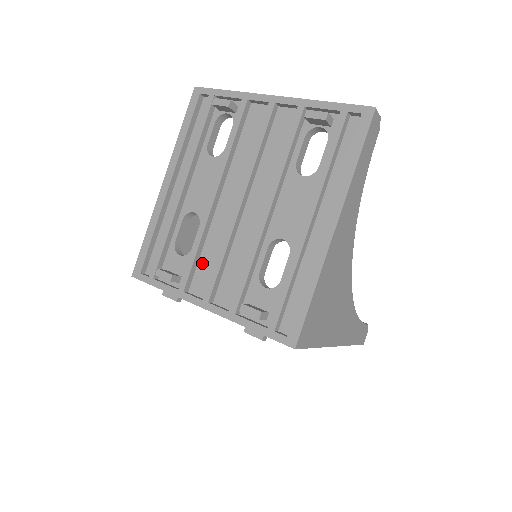
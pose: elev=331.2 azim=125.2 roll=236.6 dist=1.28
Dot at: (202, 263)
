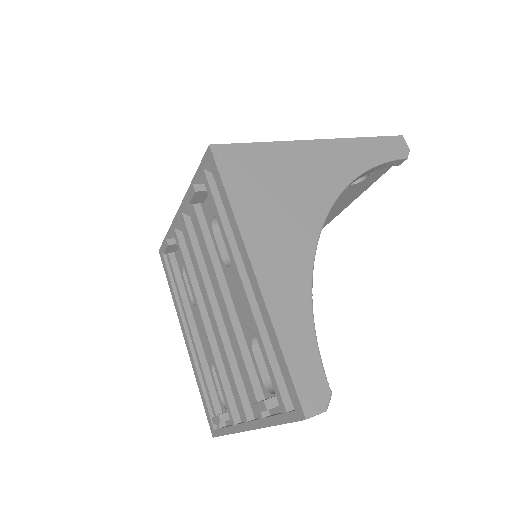
Dot at: occluded
